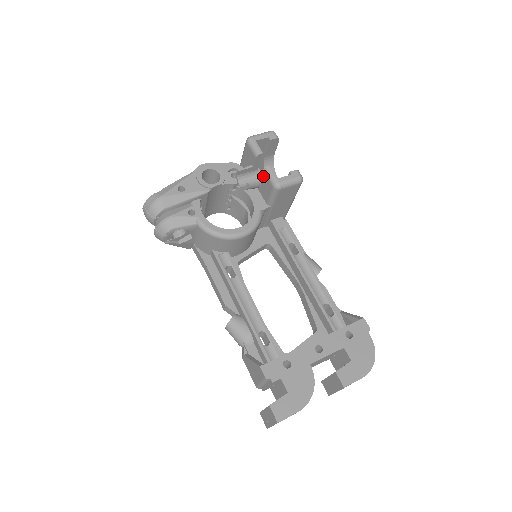
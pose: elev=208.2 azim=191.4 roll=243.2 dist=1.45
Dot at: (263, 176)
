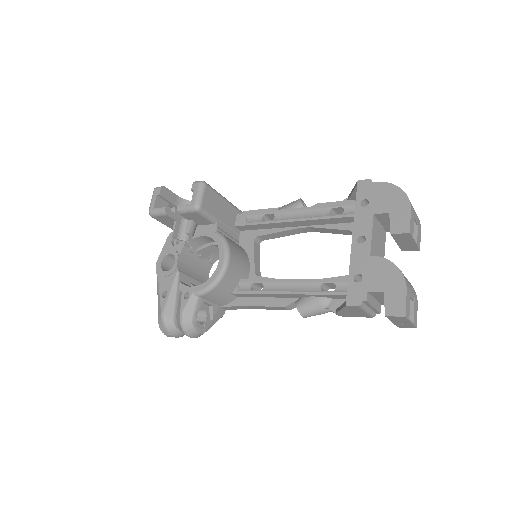
Dot at: (185, 216)
